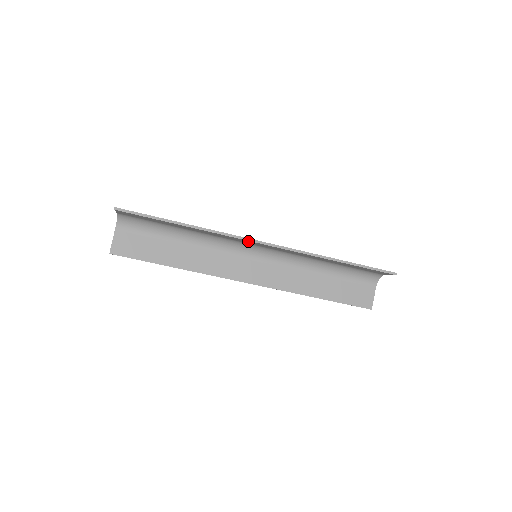
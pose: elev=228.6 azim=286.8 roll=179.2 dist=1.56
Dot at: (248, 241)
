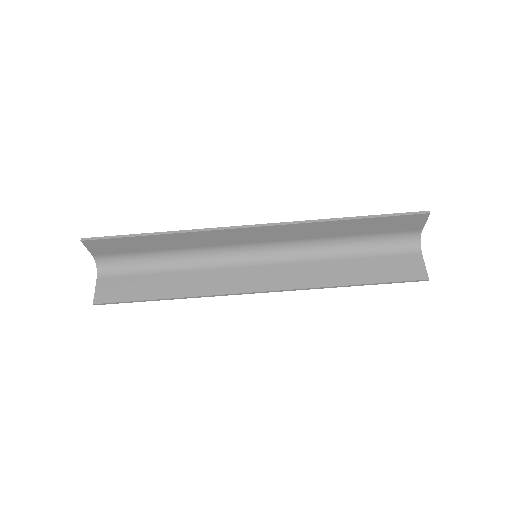
Dot at: (235, 232)
